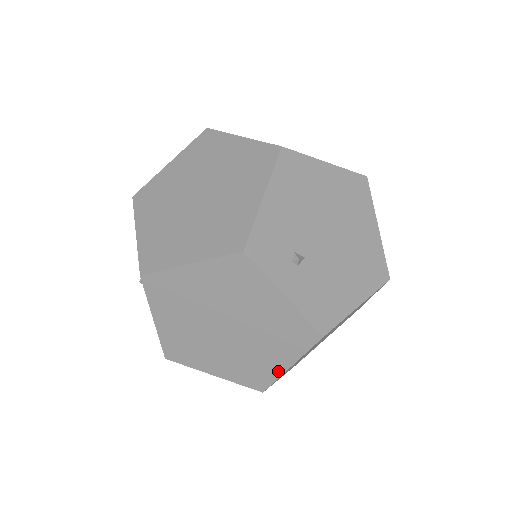
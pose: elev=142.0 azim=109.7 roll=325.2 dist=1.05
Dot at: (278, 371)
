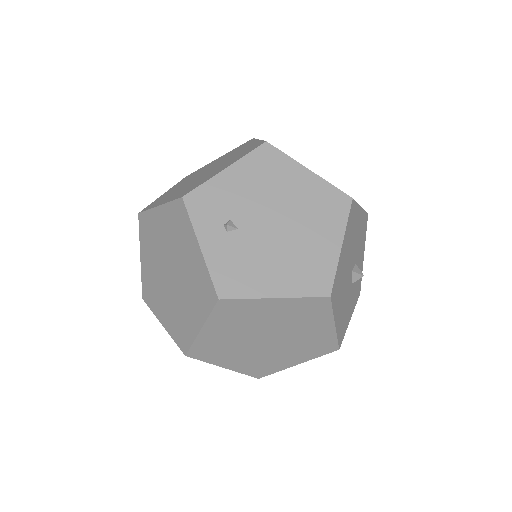
Dot at: (194, 332)
